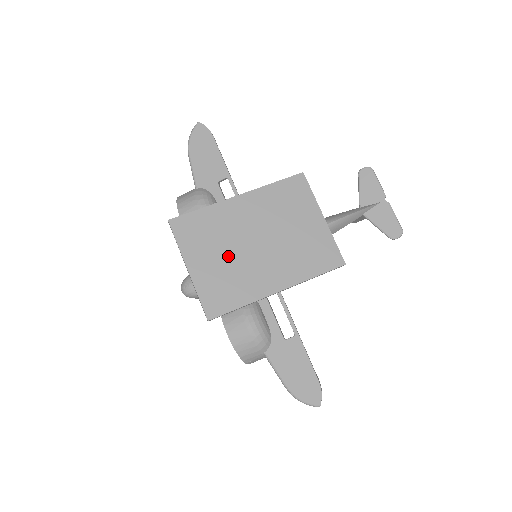
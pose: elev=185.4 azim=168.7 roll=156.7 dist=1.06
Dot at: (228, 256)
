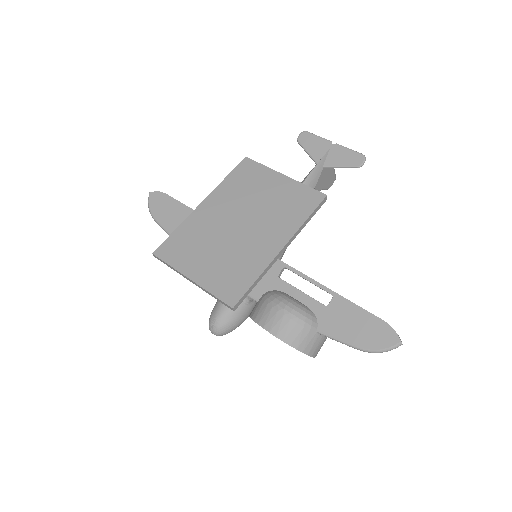
Dot at: (220, 249)
